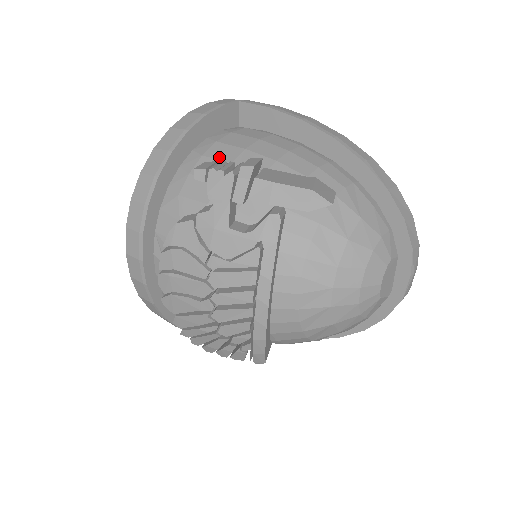
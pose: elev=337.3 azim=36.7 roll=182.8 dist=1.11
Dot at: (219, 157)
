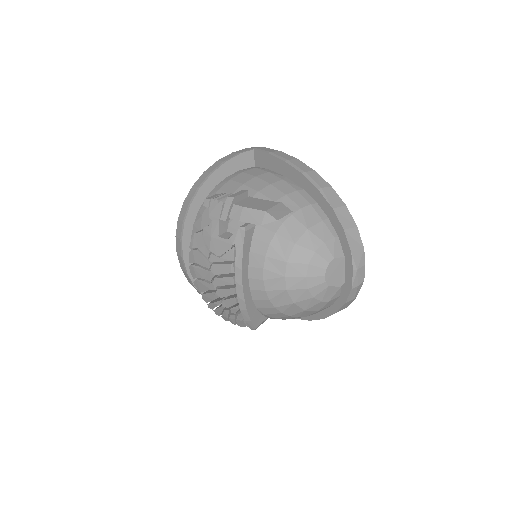
Dot at: (227, 190)
